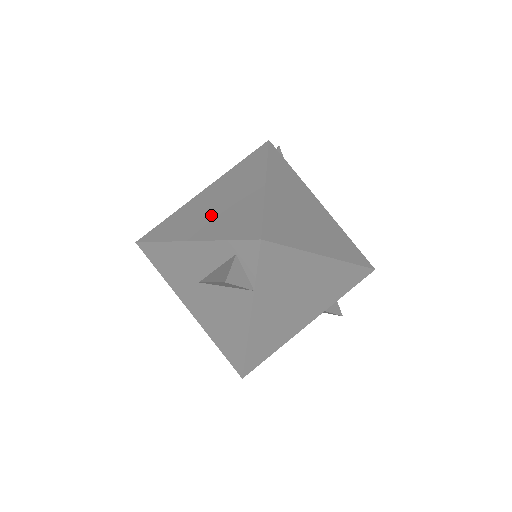
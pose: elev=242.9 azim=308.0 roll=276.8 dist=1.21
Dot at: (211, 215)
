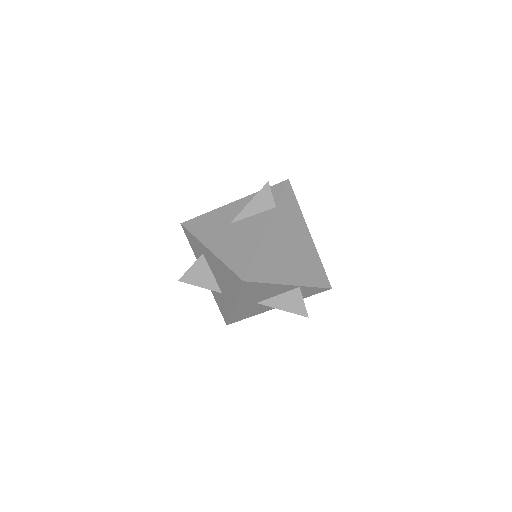
Dot at: occluded
